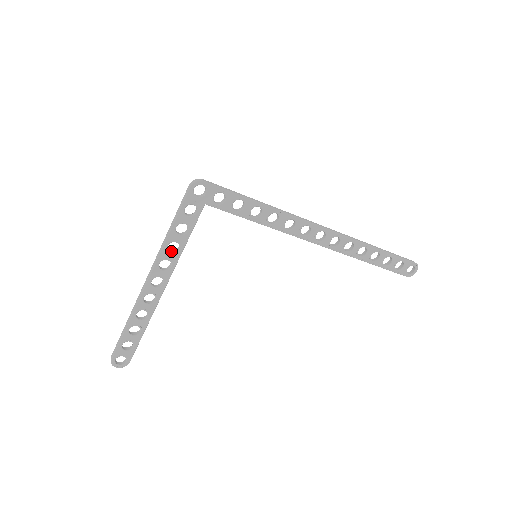
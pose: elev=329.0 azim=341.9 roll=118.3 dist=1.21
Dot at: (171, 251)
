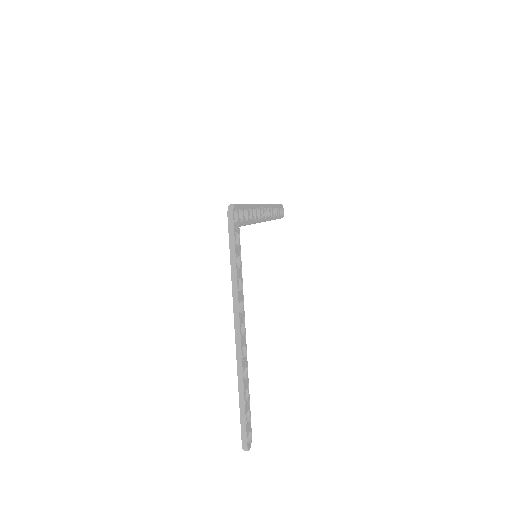
Dot at: occluded
